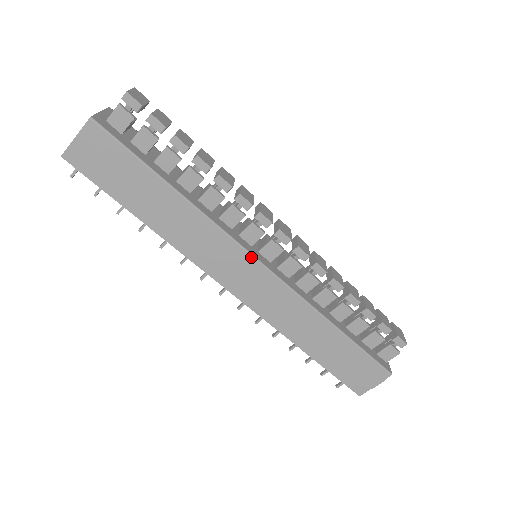
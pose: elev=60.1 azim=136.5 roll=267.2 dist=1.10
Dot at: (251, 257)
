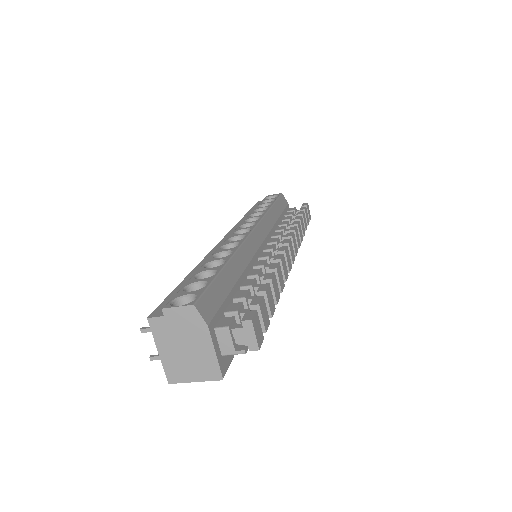
Dot at: occluded
